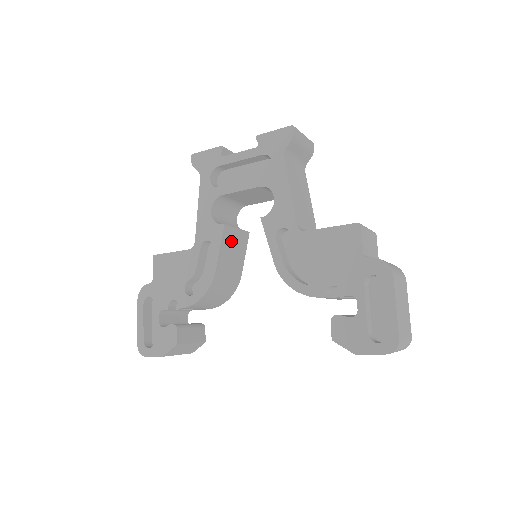
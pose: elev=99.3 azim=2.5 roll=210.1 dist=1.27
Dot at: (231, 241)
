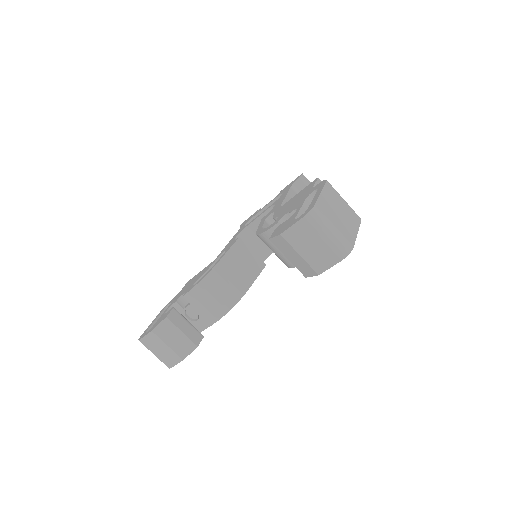
Dot at: (243, 254)
